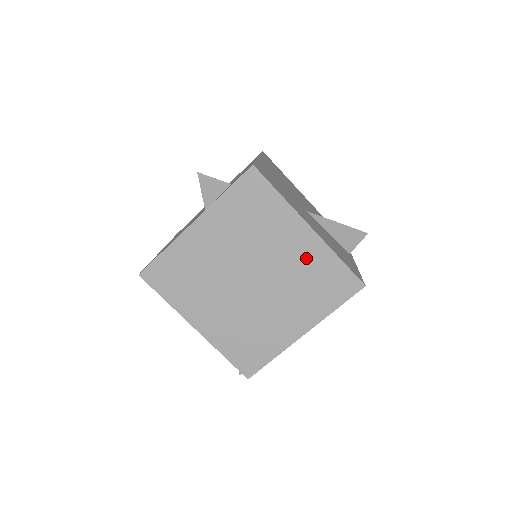
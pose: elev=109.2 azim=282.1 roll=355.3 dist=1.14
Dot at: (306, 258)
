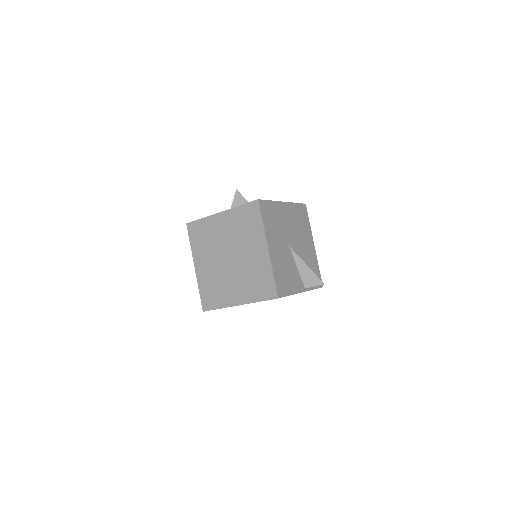
Dot at: (258, 263)
